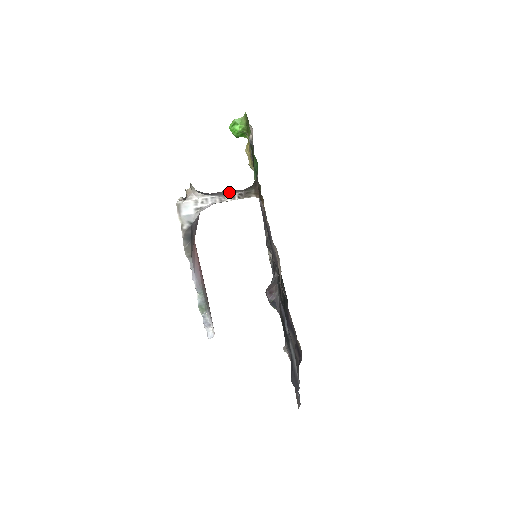
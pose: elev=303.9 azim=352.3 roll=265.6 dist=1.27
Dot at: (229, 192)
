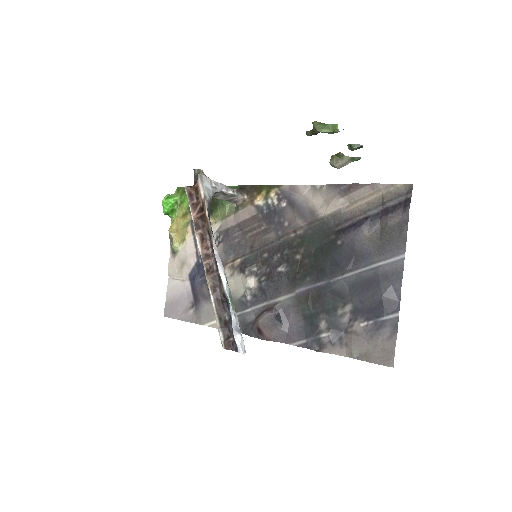
Dot at: occluded
